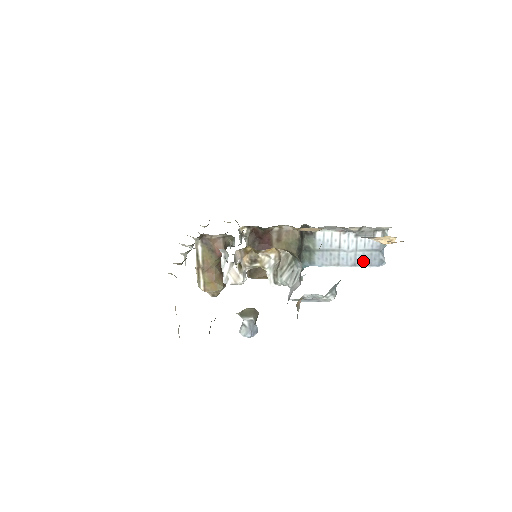
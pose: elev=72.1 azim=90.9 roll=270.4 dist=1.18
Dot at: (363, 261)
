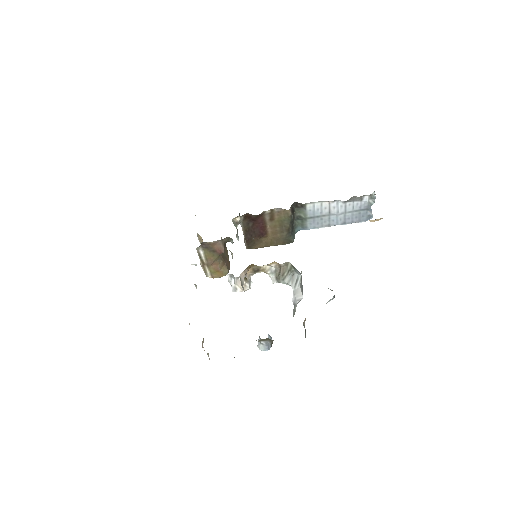
Dot at: (352, 219)
